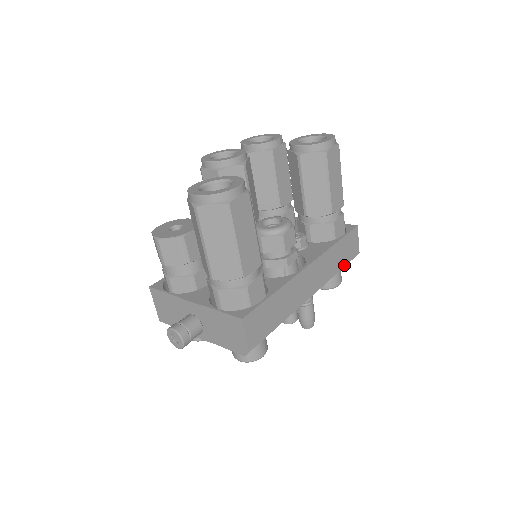
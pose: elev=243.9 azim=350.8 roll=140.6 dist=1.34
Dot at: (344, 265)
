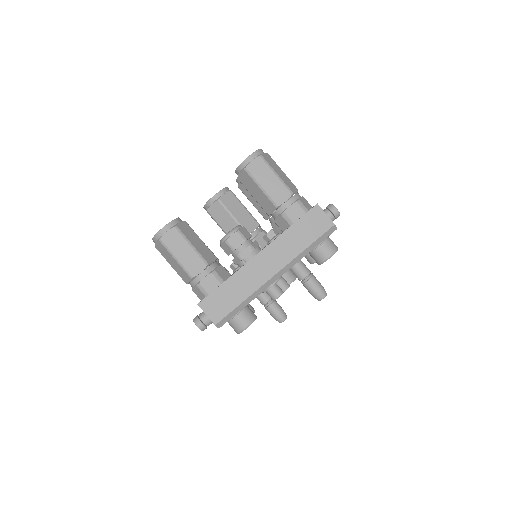
Dot at: (313, 241)
